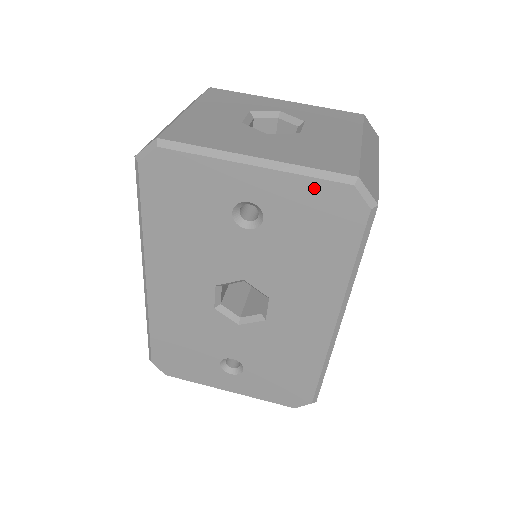
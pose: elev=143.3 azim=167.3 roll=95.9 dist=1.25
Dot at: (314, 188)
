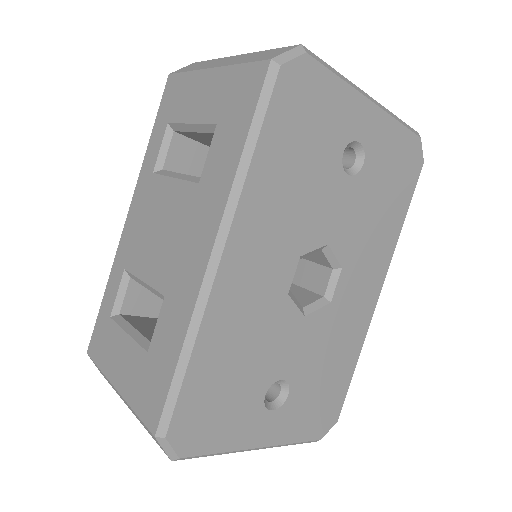
Dot at: (401, 136)
